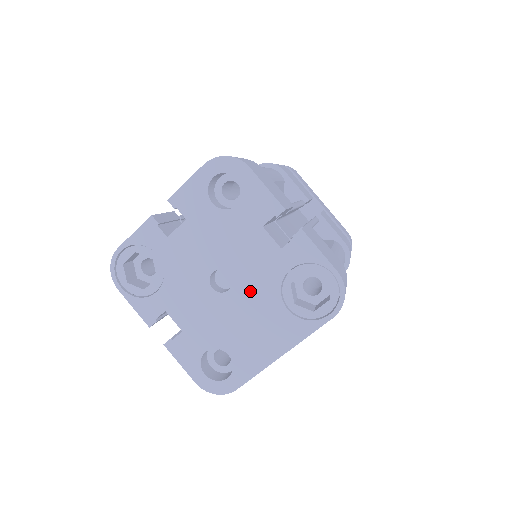
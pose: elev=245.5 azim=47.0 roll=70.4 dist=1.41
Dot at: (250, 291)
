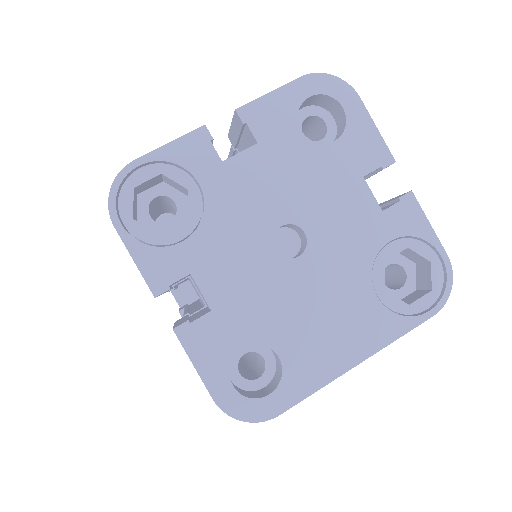
Dot at: (330, 262)
